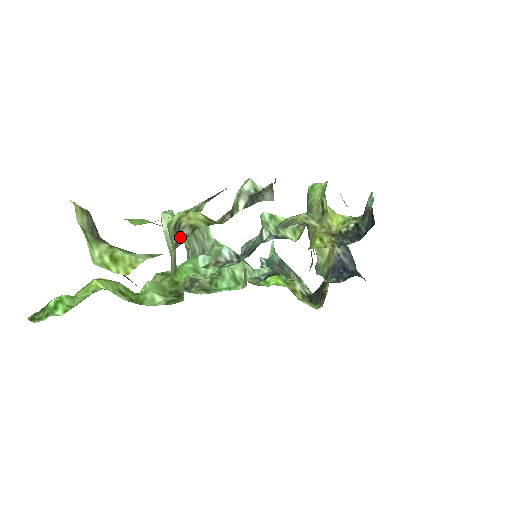
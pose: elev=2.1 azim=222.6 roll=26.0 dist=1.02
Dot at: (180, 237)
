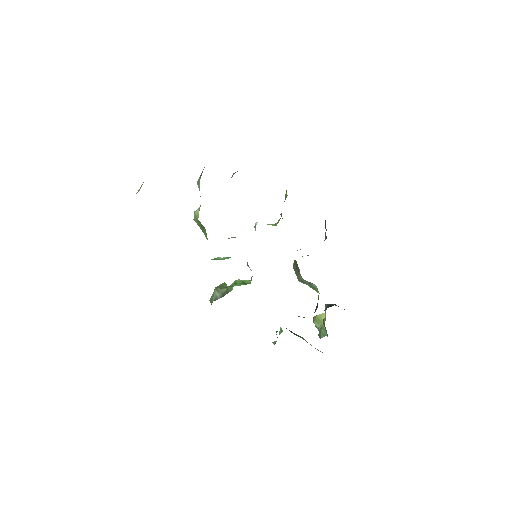
Dot at: (203, 169)
